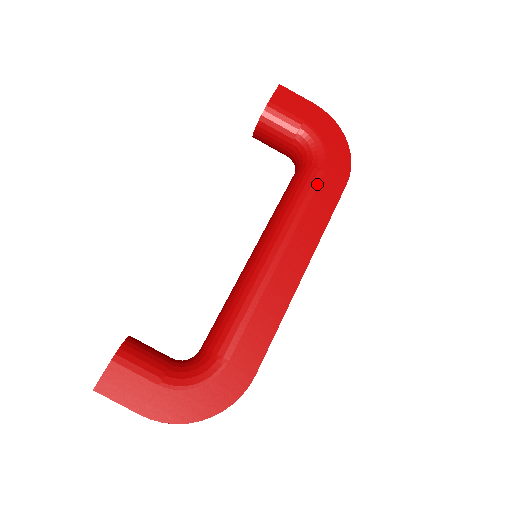
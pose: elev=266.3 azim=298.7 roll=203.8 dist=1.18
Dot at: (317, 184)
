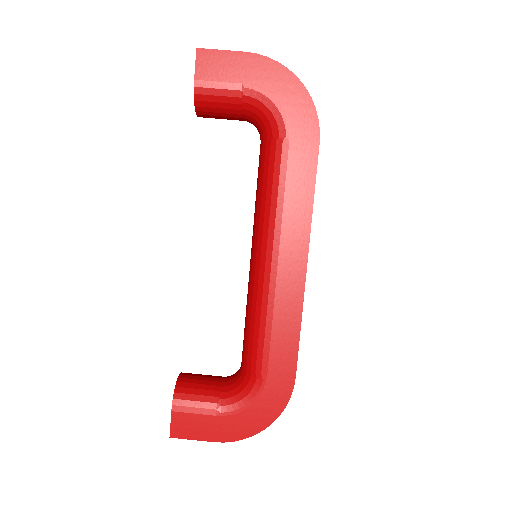
Dot at: (286, 159)
